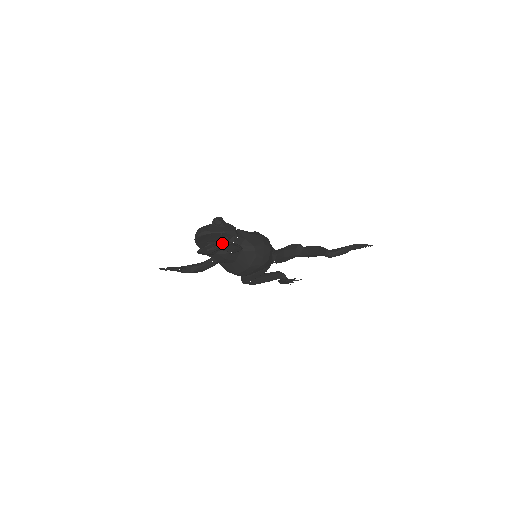
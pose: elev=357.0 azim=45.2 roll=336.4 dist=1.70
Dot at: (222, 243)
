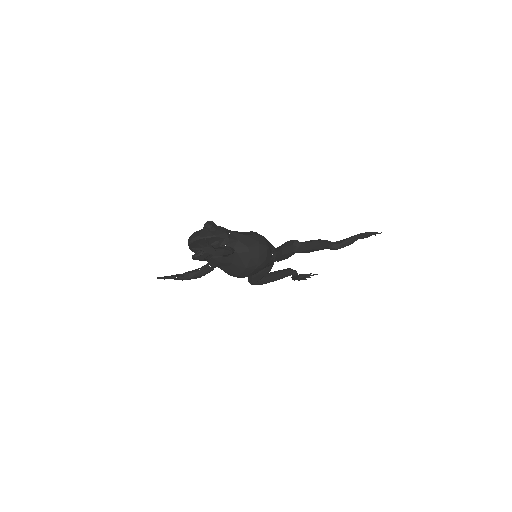
Dot at: (209, 248)
